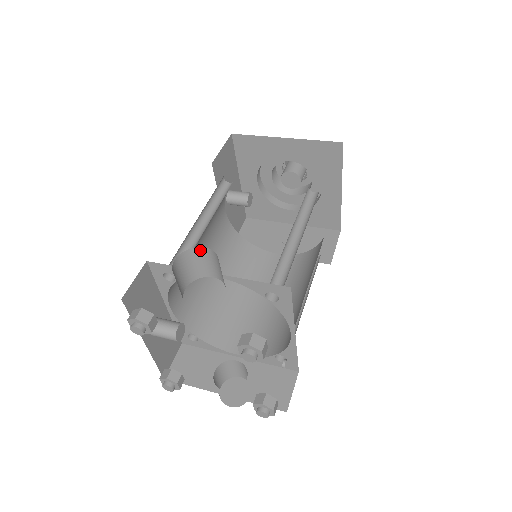
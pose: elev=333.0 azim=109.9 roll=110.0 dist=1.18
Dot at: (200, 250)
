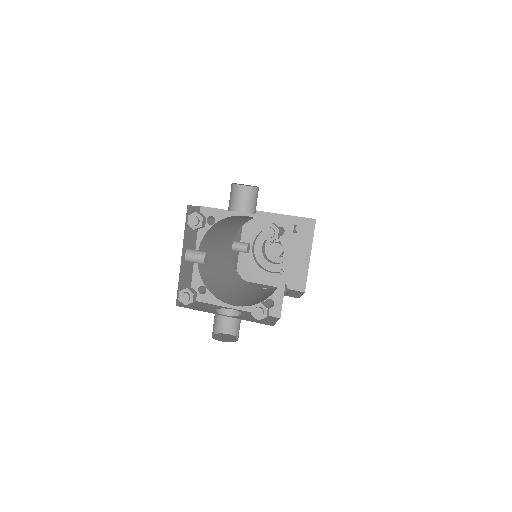
Dot at: (245, 188)
